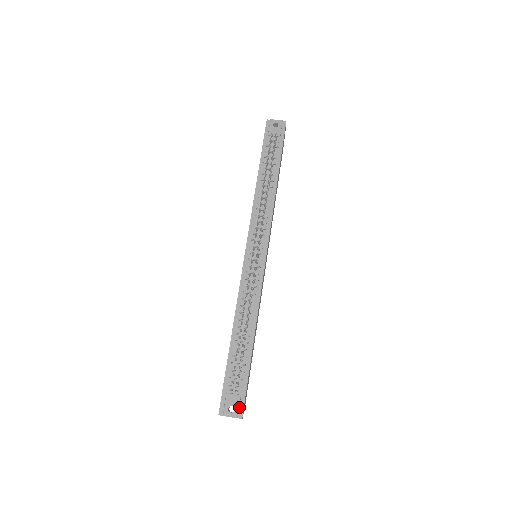
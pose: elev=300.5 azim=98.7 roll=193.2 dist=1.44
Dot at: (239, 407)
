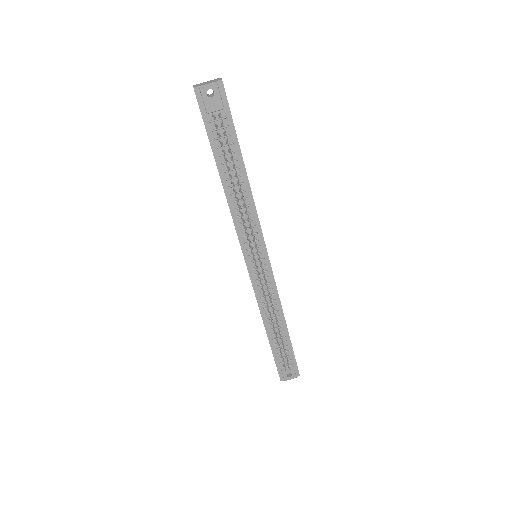
Dot at: (294, 371)
